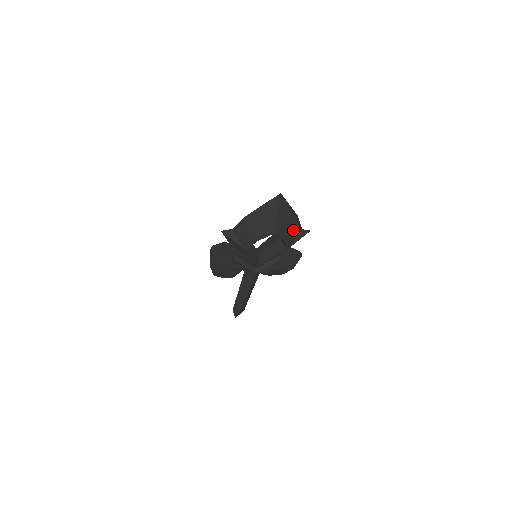
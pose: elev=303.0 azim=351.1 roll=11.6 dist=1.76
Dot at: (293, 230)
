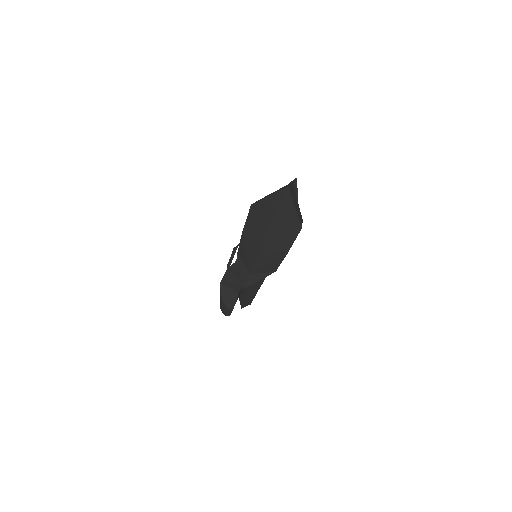
Dot at: occluded
